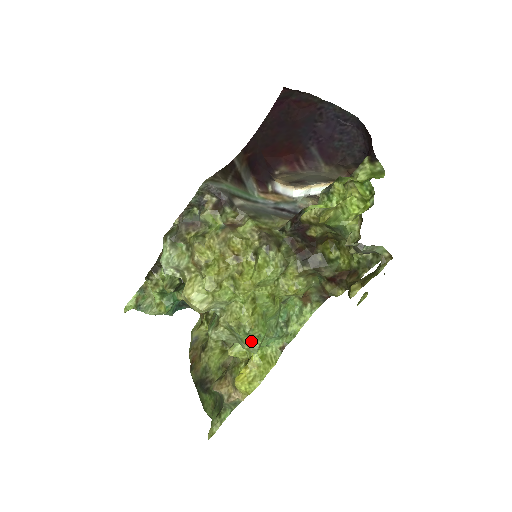
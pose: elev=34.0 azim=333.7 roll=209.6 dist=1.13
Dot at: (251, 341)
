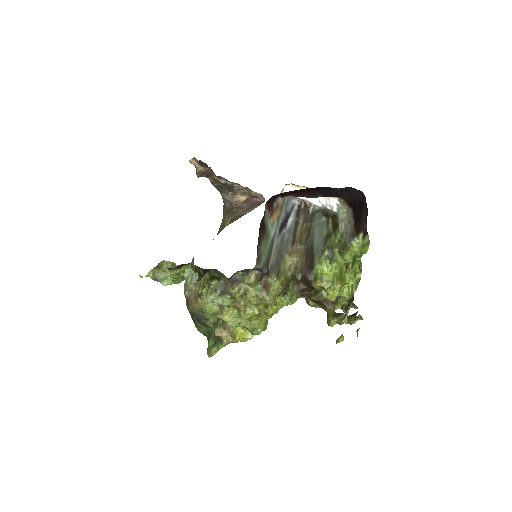
Dot at: occluded
